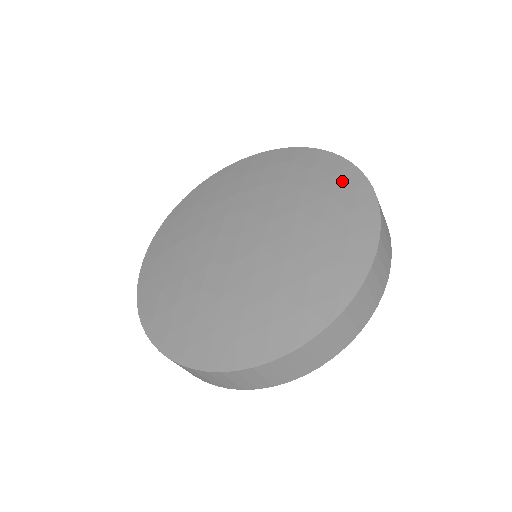
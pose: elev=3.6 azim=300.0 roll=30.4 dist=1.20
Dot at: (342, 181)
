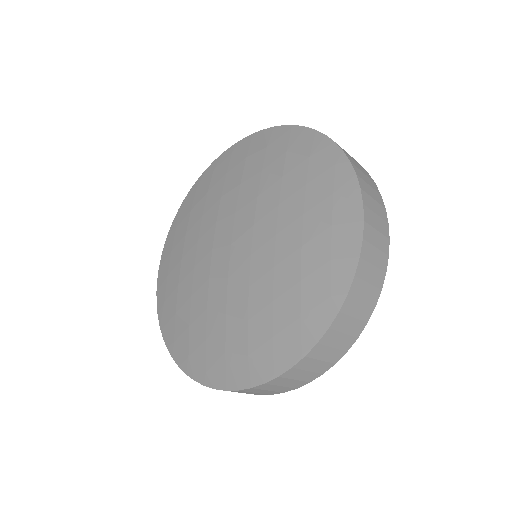
Dot at: (318, 161)
